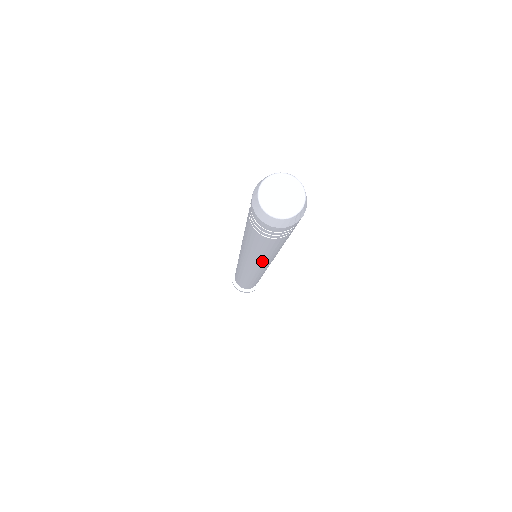
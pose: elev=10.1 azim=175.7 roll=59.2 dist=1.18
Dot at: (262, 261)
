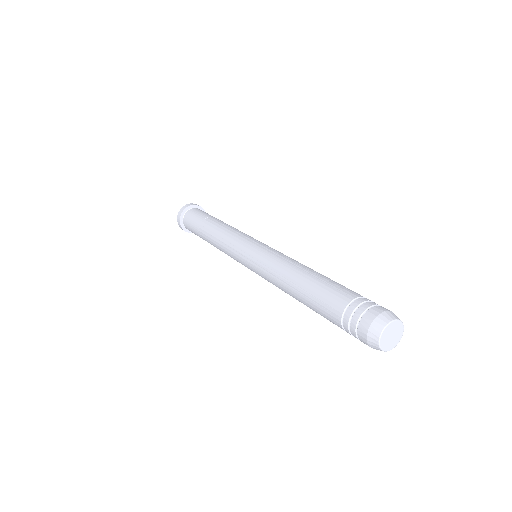
Dot at: occluded
